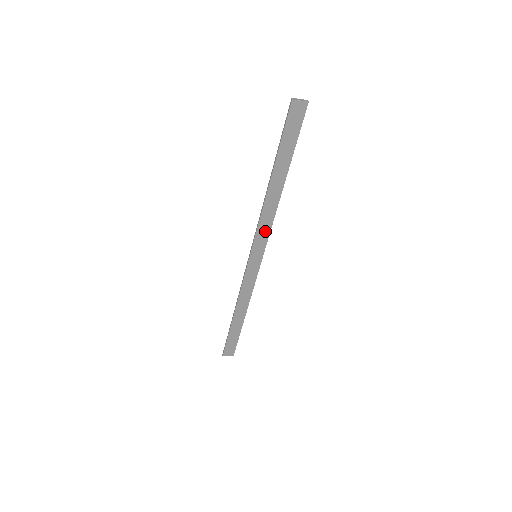
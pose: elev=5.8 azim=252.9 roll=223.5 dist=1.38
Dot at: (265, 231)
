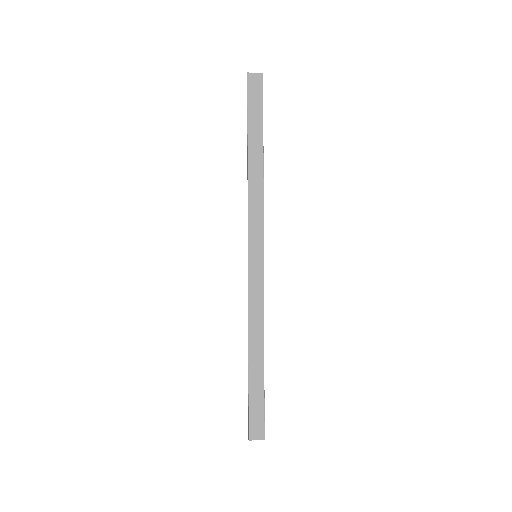
Dot at: (258, 218)
